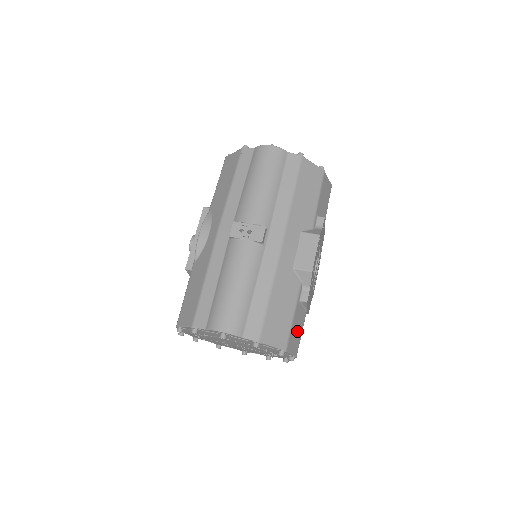
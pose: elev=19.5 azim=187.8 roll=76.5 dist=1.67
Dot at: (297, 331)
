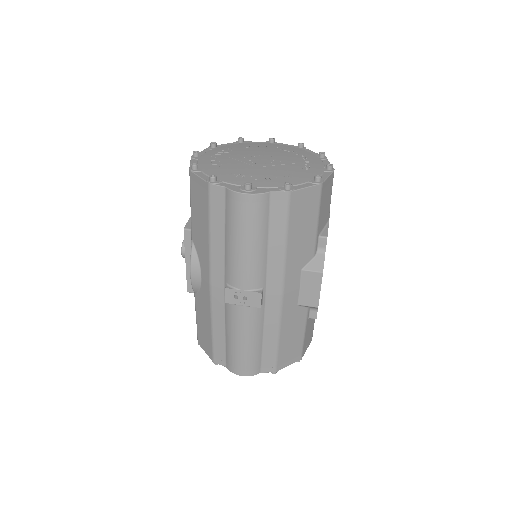
Dot at: (310, 331)
